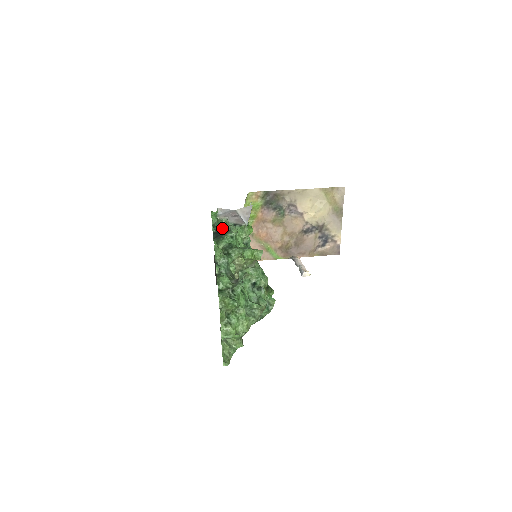
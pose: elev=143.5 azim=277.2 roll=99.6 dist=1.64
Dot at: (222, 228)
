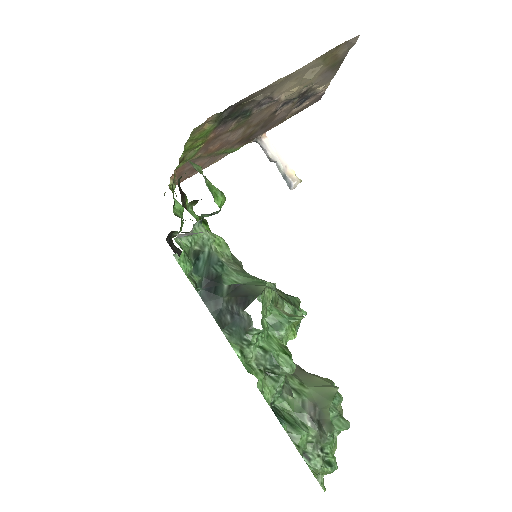
Dot at: (199, 261)
